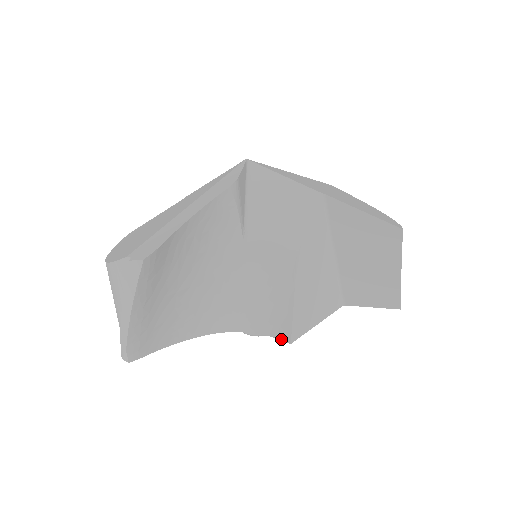
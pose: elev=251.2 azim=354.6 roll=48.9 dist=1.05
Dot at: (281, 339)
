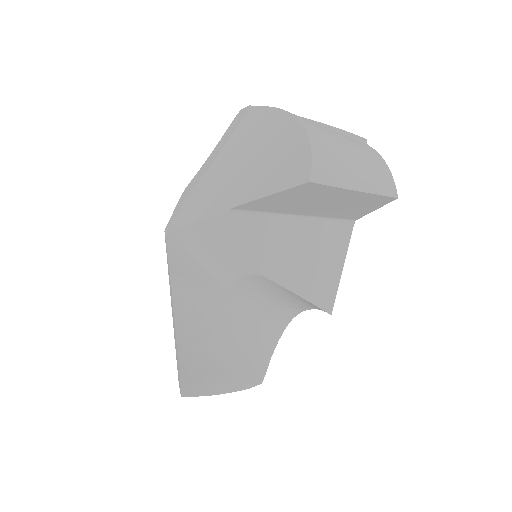
Dot at: occluded
